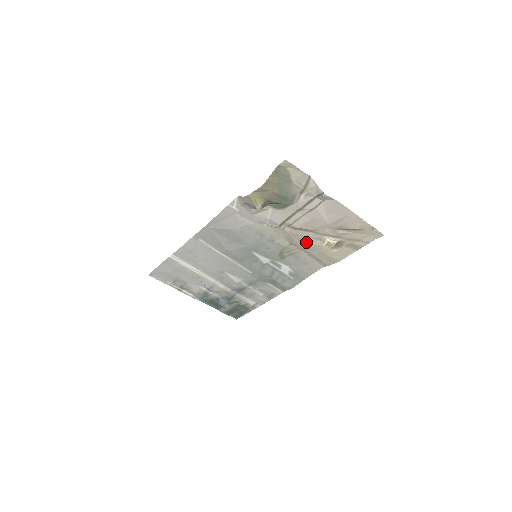
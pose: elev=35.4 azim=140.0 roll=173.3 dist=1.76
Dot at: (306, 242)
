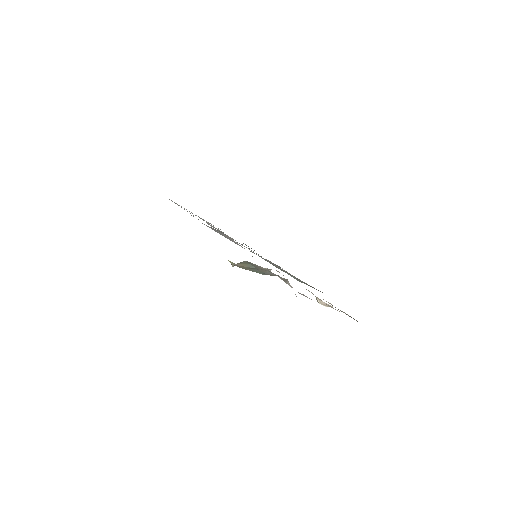
Dot at: occluded
